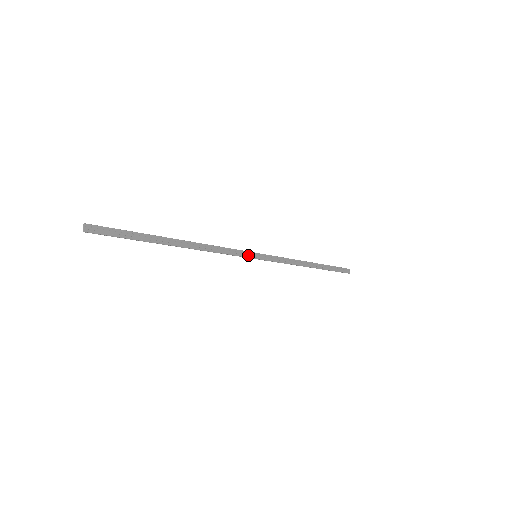
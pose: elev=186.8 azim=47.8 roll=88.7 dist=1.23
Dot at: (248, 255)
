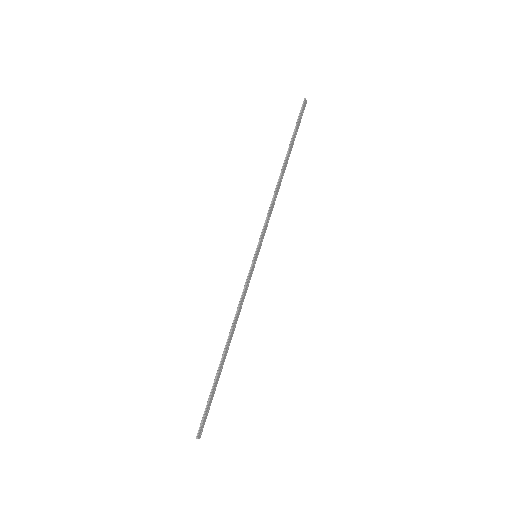
Dot at: (253, 268)
